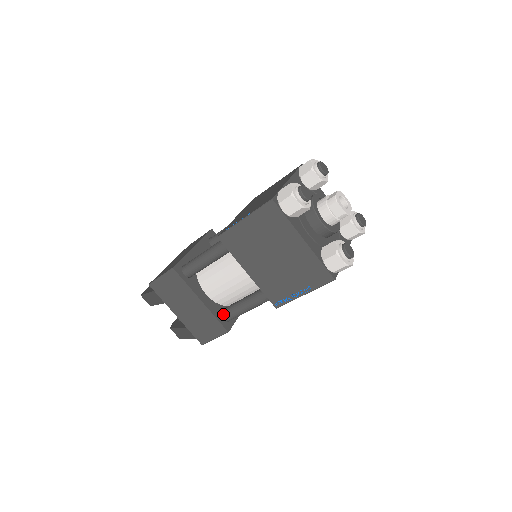
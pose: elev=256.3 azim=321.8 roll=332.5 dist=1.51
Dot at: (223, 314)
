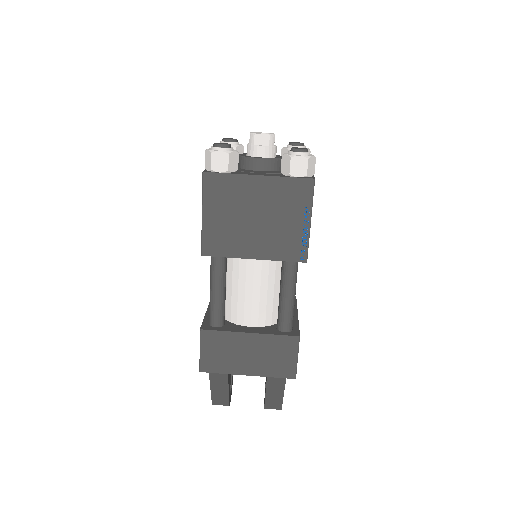
Dot at: (280, 327)
